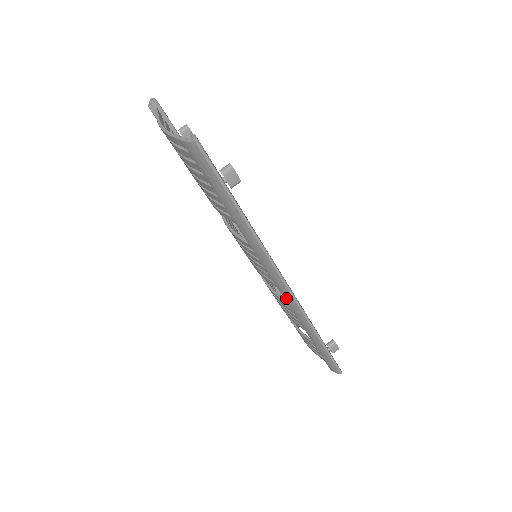
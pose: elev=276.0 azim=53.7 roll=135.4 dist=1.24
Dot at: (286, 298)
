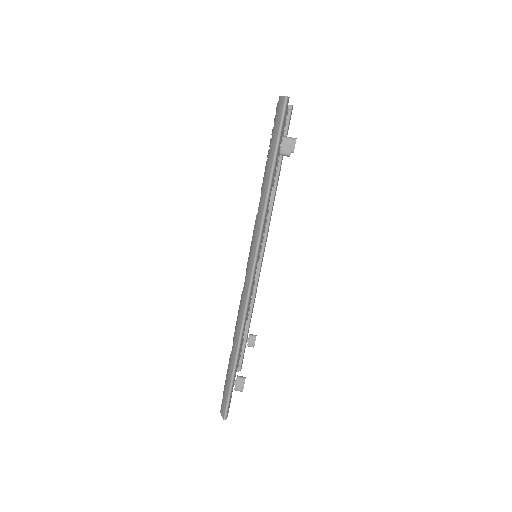
Dot at: (245, 287)
